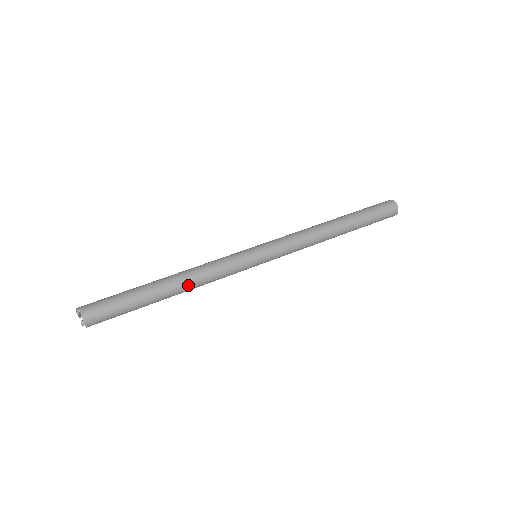
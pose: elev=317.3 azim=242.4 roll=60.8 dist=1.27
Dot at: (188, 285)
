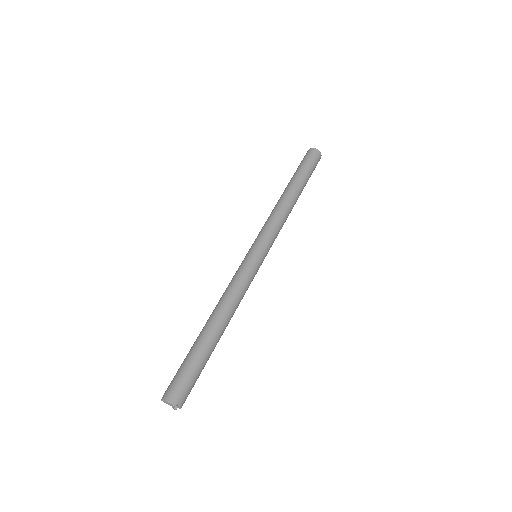
Dot at: (230, 319)
